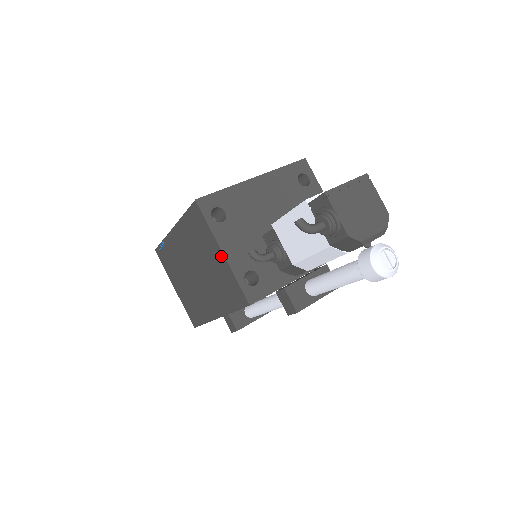
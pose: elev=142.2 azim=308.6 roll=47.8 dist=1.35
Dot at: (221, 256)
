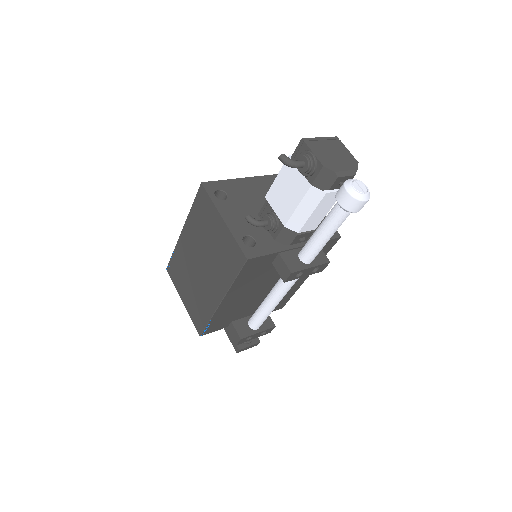
Dot at: (222, 224)
